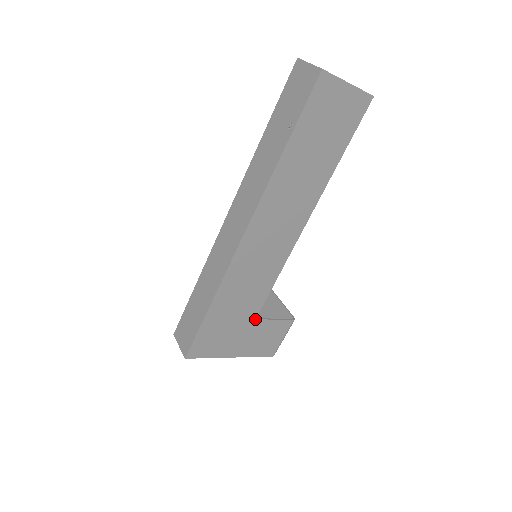
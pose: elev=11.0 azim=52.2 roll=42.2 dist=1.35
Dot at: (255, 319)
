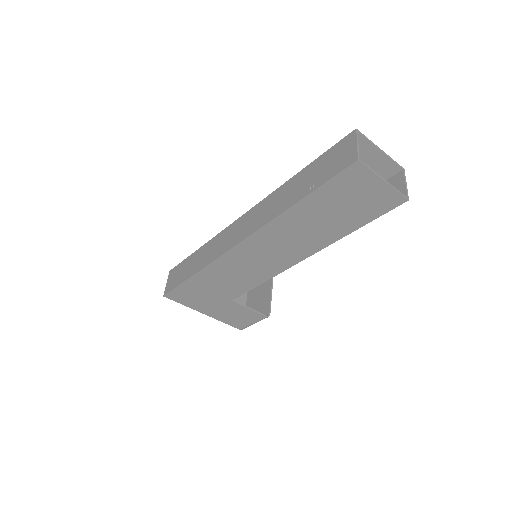
Dot at: (232, 300)
